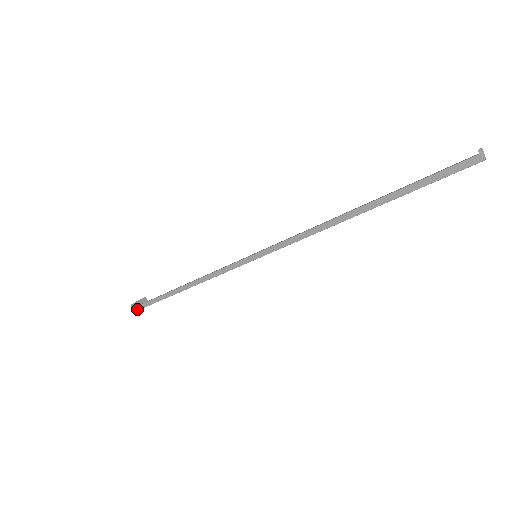
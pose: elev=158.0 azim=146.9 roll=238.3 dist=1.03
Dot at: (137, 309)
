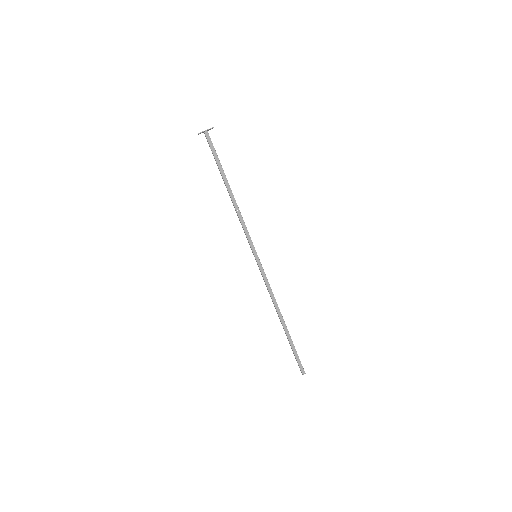
Dot at: occluded
